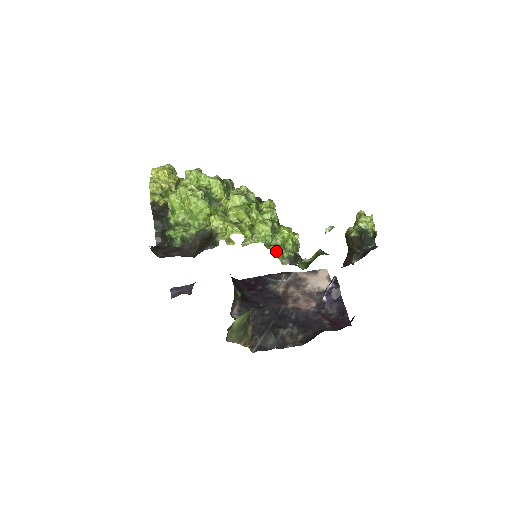
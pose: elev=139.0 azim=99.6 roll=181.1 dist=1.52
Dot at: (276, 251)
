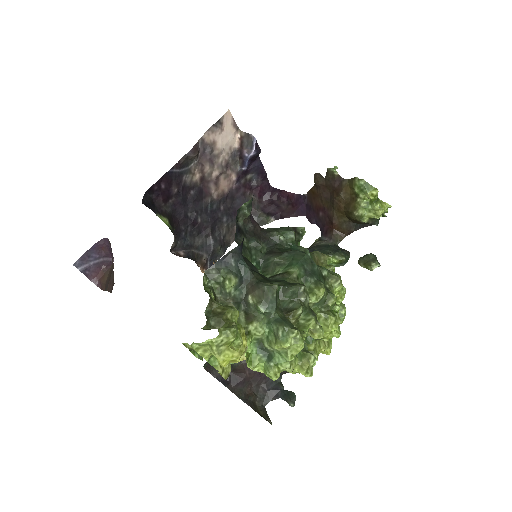
Dot at: occluded
